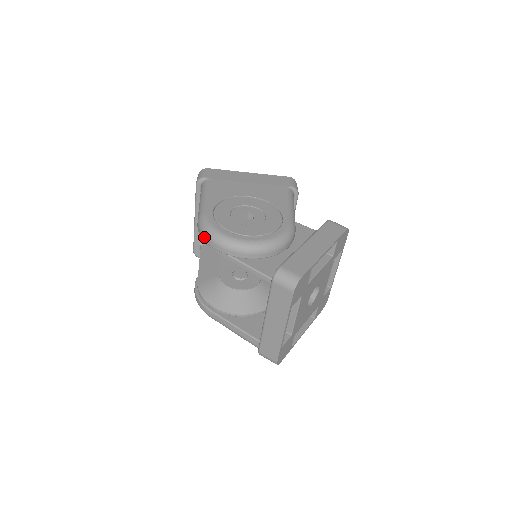
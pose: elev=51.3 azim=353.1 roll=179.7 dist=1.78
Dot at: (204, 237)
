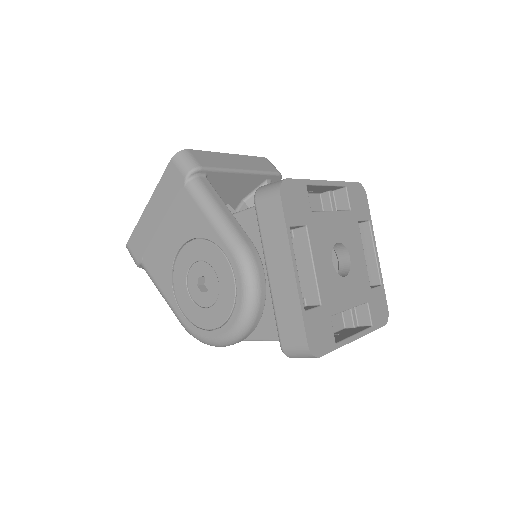
Dot at: occluded
